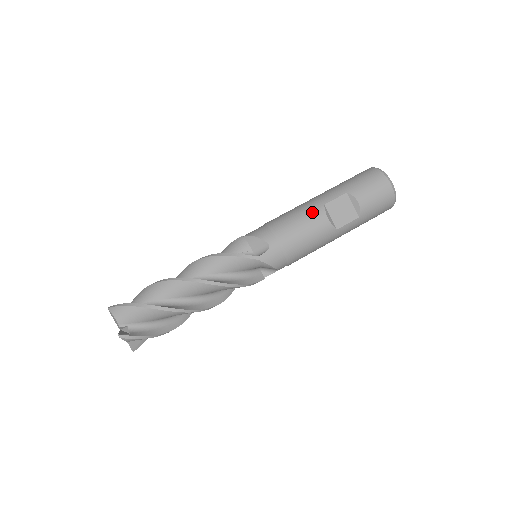
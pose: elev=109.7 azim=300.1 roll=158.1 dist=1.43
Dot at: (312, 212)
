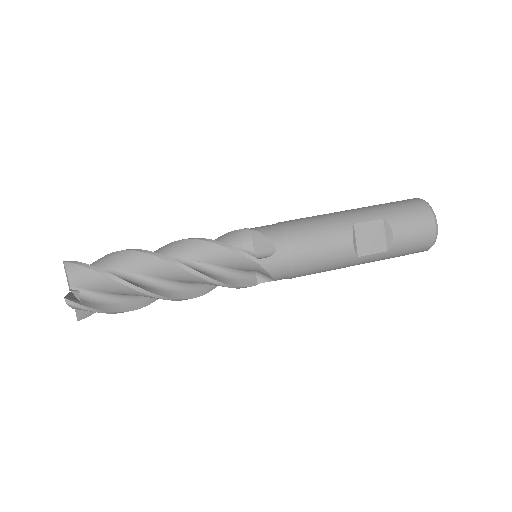
Dot at: (337, 228)
